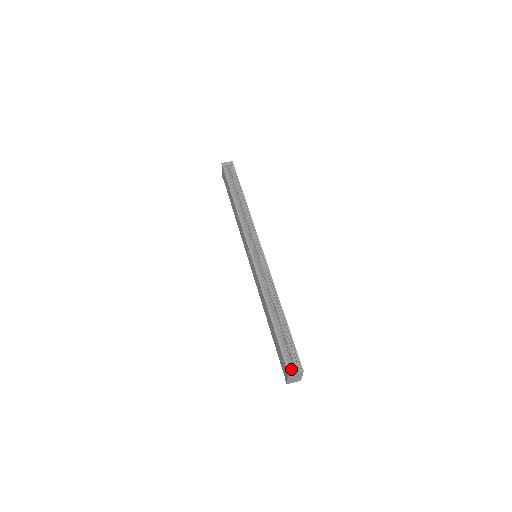
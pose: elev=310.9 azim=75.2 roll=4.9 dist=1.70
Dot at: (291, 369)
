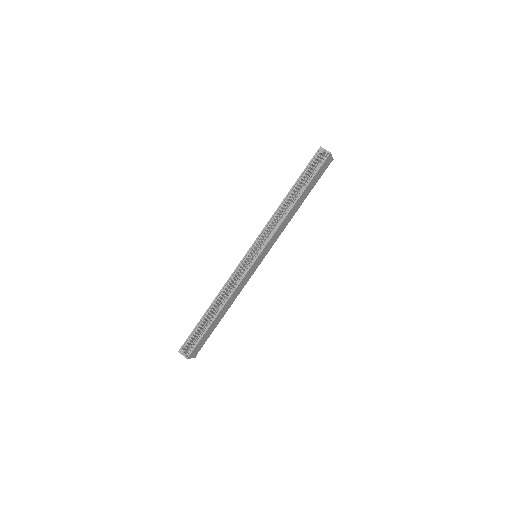
Dot at: (183, 350)
